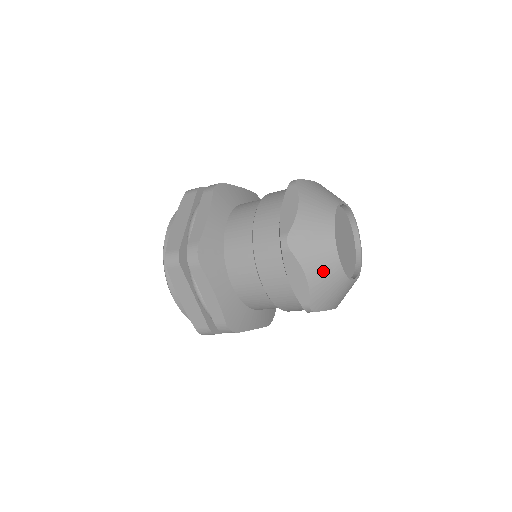
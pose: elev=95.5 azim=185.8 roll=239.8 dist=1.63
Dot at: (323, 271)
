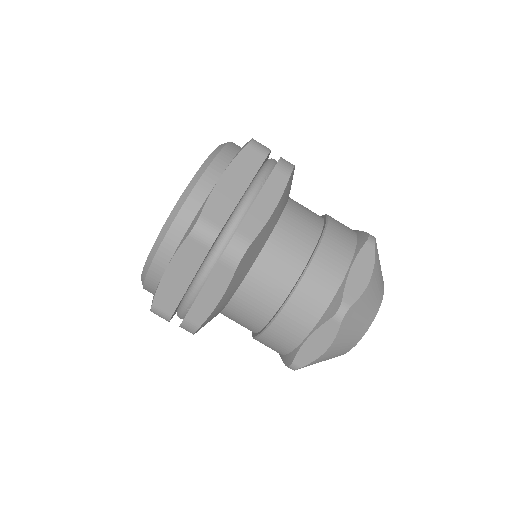
Dot at: (375, 294)
